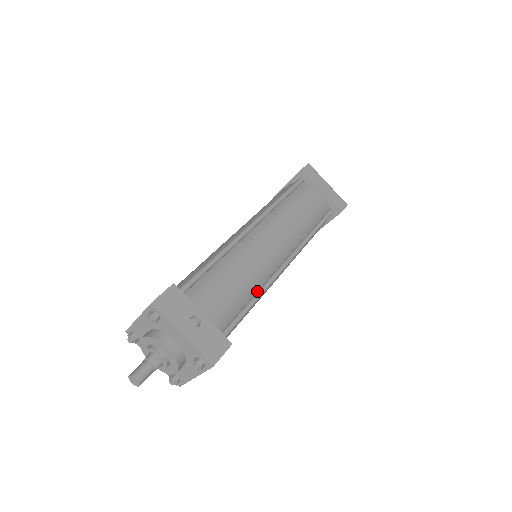
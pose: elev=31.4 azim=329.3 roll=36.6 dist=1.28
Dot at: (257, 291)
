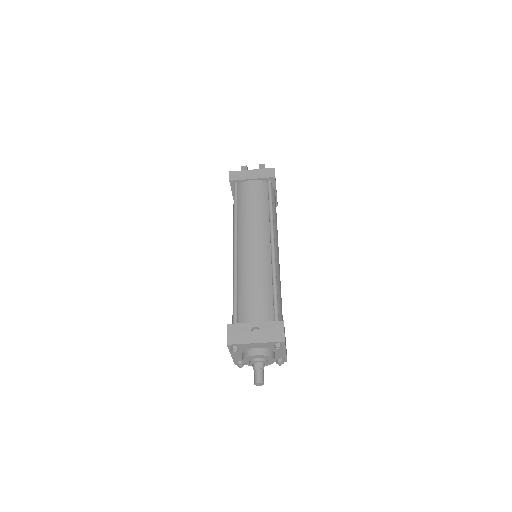
Dot at: (272, 278)
